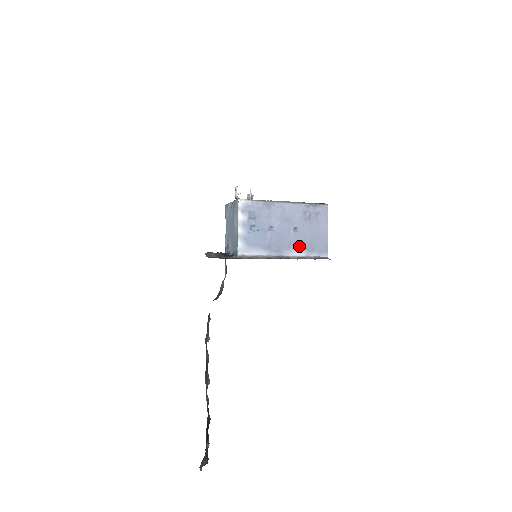
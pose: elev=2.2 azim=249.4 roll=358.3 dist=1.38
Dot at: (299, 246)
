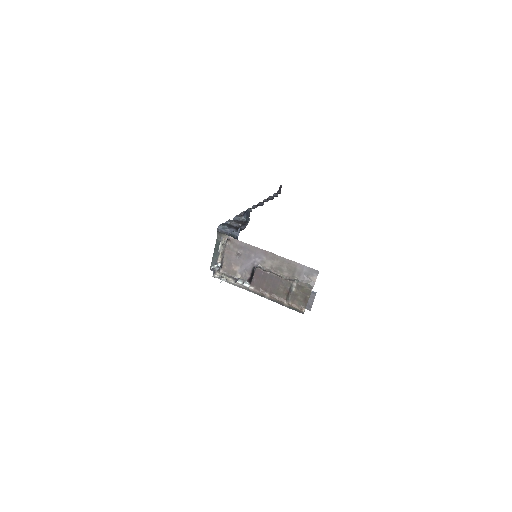
Dot at: occluded
